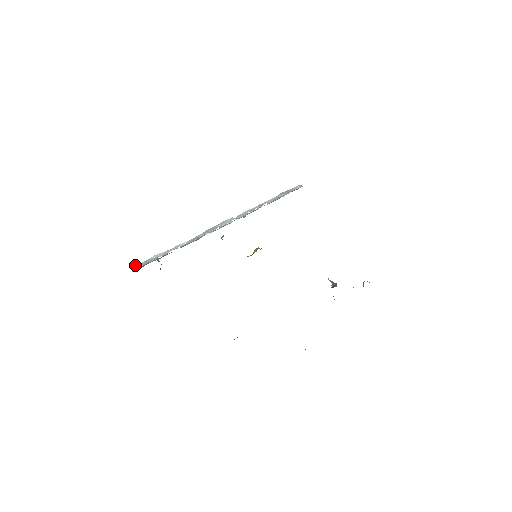
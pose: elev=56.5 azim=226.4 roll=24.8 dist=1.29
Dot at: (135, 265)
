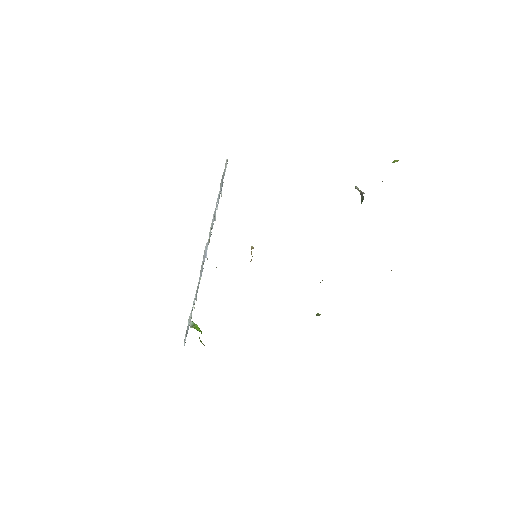
Dot at: occluded
